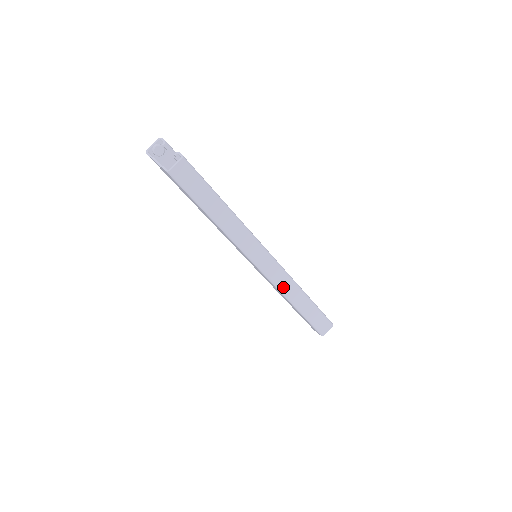
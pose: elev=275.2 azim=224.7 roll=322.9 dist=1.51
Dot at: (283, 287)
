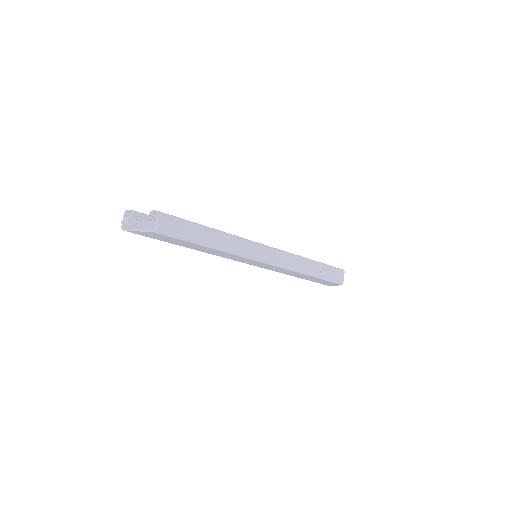
Dot at: (292, 265)
